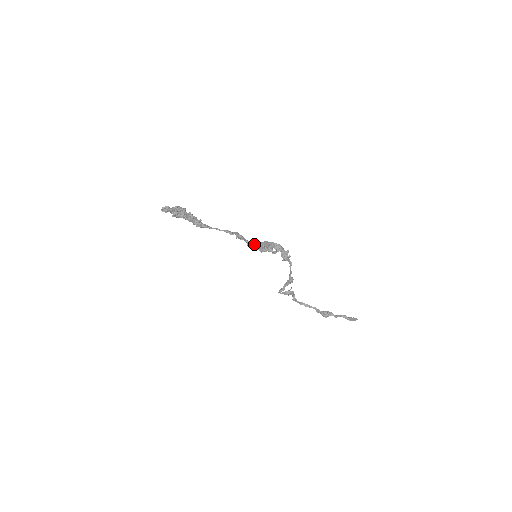
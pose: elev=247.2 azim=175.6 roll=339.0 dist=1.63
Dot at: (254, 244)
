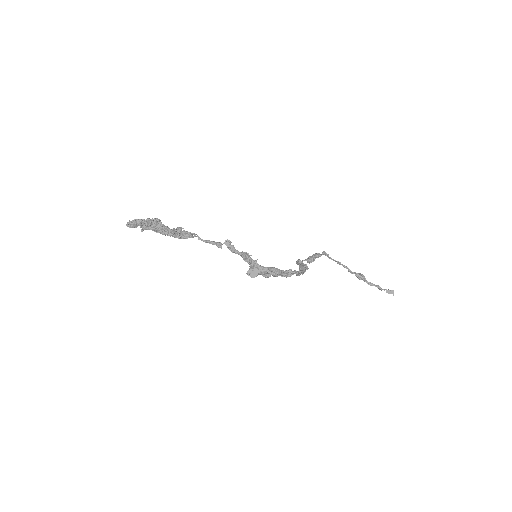
Dot at: (245, 261)
